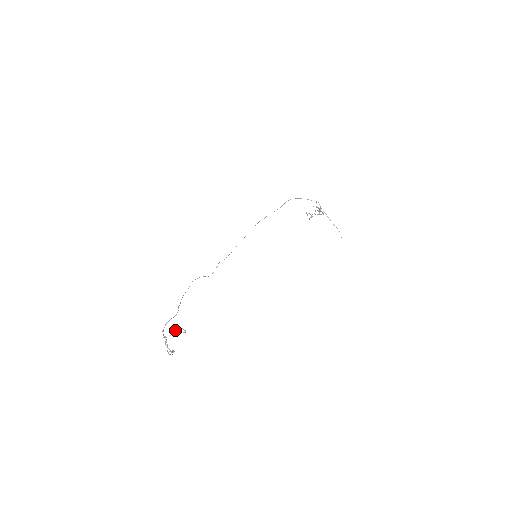
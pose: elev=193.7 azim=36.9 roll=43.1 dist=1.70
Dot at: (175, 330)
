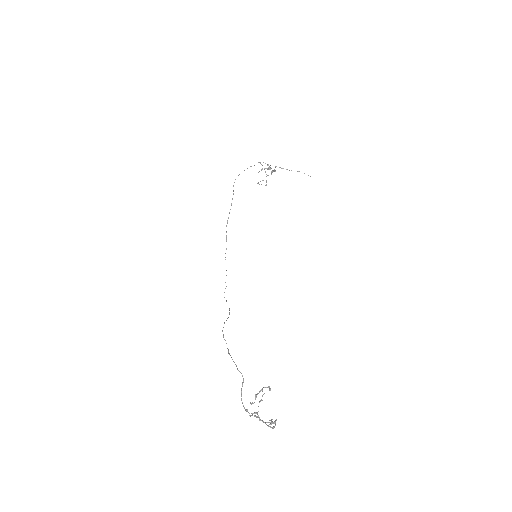
Dot at: (255, 397)
